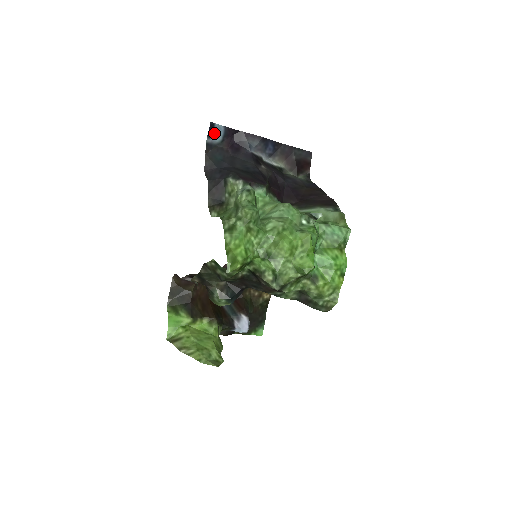
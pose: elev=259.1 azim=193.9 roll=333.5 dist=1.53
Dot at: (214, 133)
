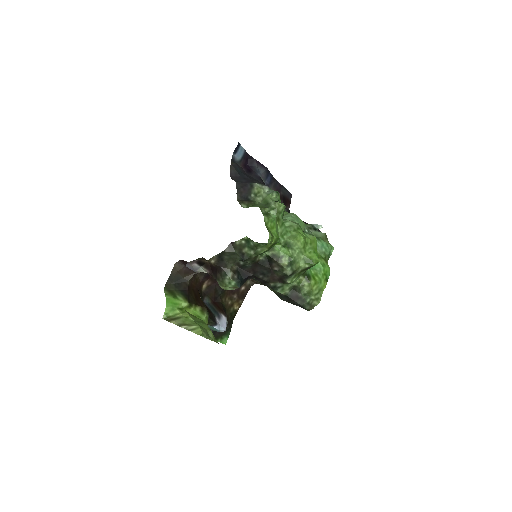
Dot at: (238, 152)
